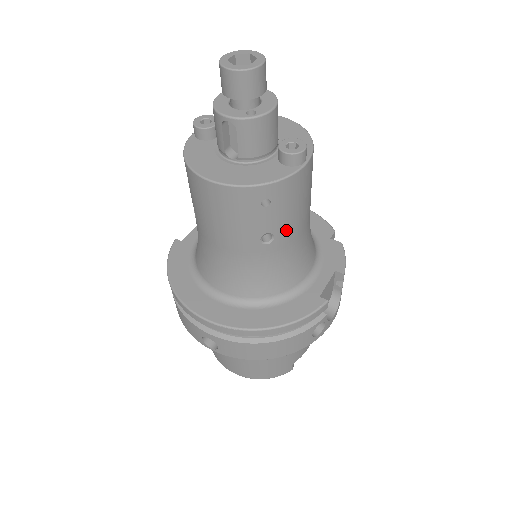
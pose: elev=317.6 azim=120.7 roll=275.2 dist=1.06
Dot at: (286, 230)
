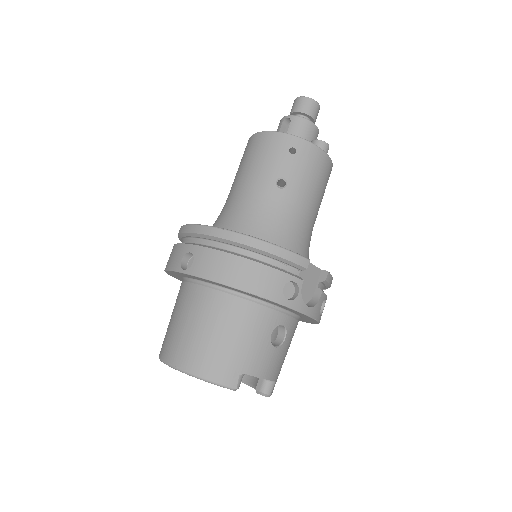
Dot at: (297, 187)
